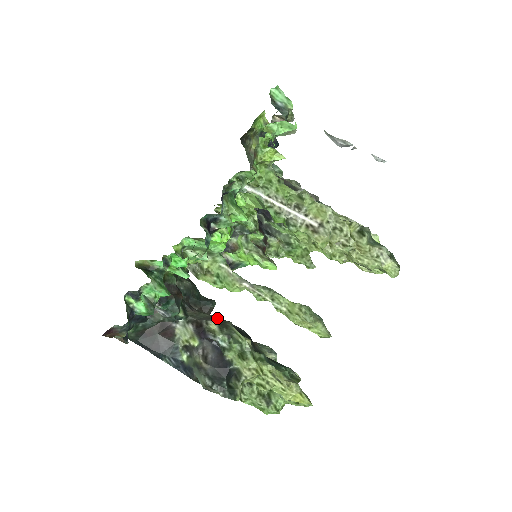
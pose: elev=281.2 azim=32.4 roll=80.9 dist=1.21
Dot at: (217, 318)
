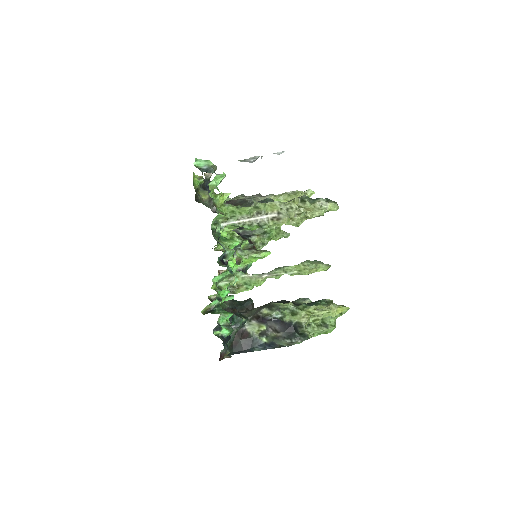
Dot at: (263, 306)
